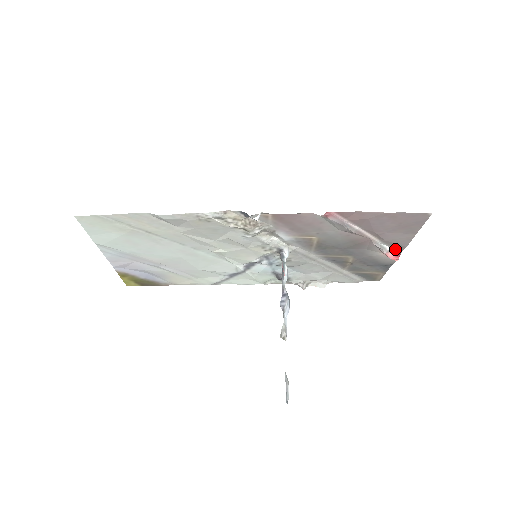
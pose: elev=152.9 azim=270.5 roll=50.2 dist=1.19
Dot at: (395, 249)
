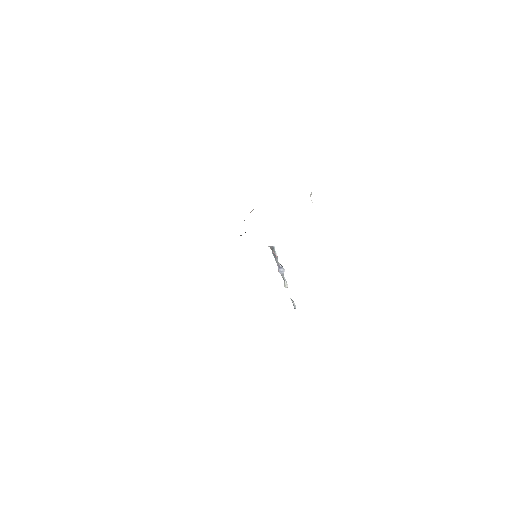
Dot at: occluded
